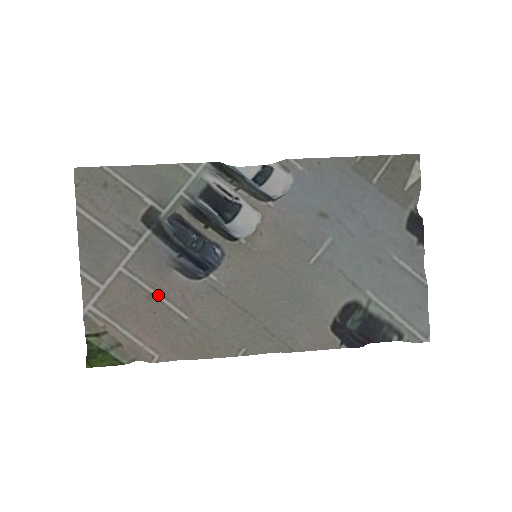
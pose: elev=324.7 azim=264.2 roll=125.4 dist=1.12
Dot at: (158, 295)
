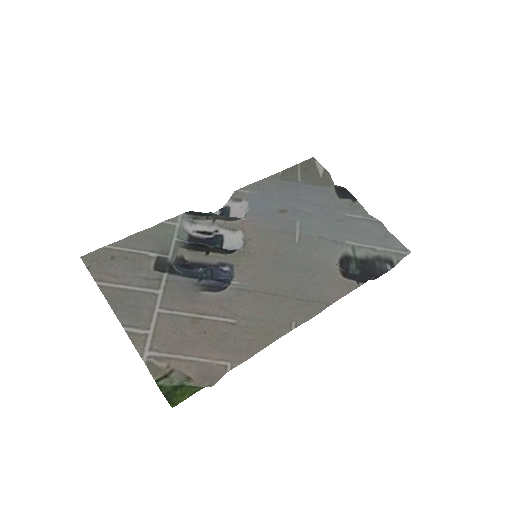
Dot at: (200, 316)
